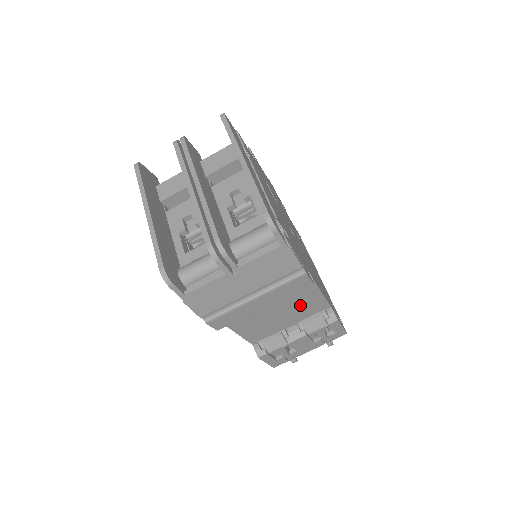
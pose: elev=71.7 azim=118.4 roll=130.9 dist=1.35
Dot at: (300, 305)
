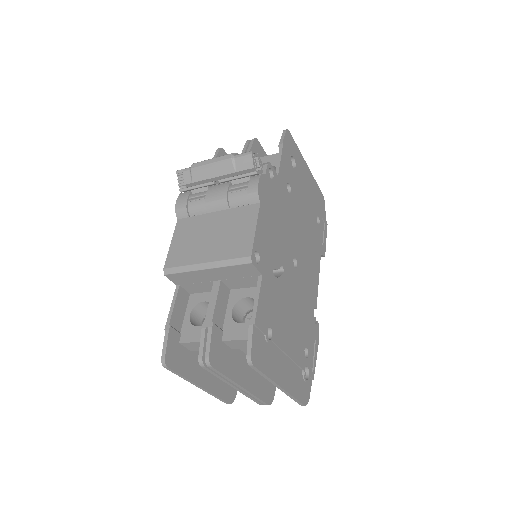
Dot at: occluded
